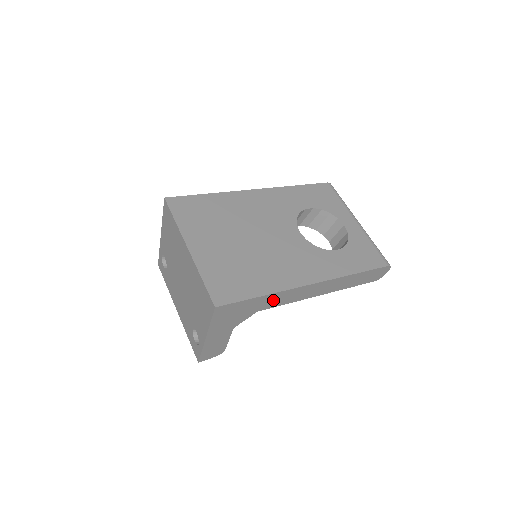
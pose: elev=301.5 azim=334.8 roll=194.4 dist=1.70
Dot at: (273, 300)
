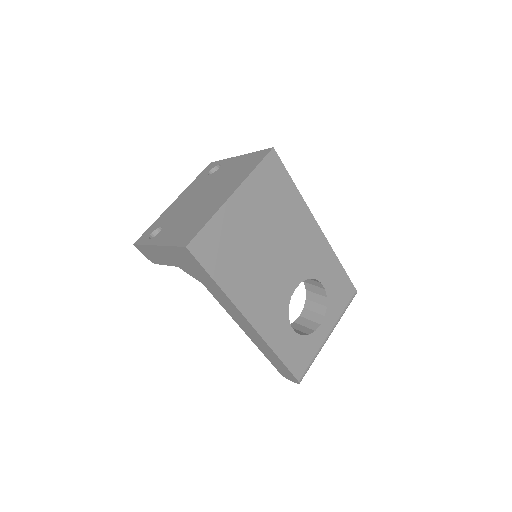
Dot at: (219, 294)
